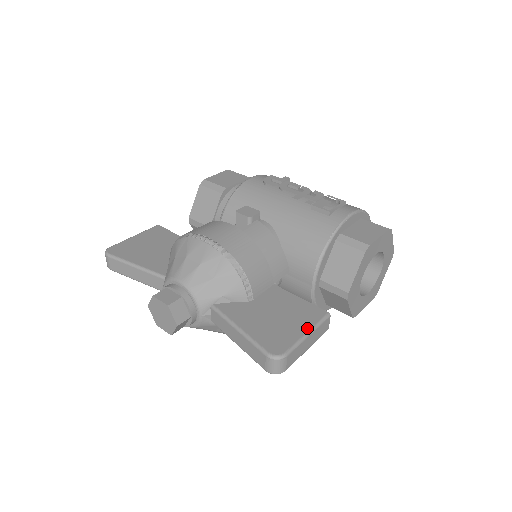
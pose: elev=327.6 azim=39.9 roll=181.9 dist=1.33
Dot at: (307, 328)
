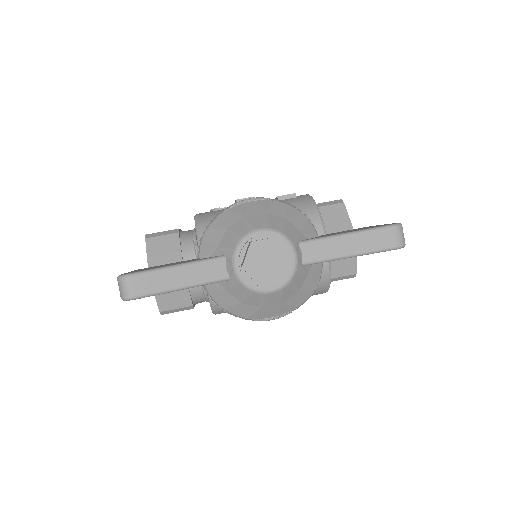
Dot at: occluded
